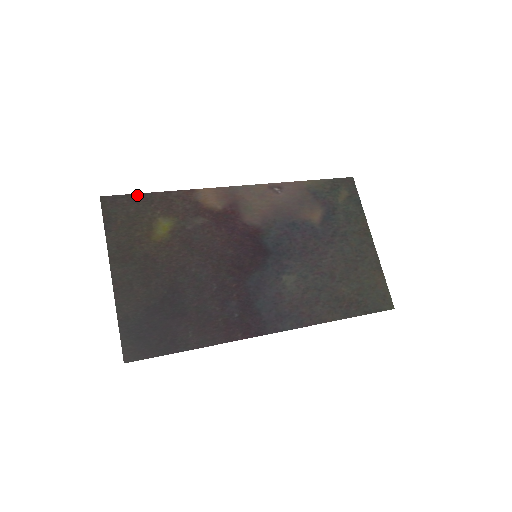
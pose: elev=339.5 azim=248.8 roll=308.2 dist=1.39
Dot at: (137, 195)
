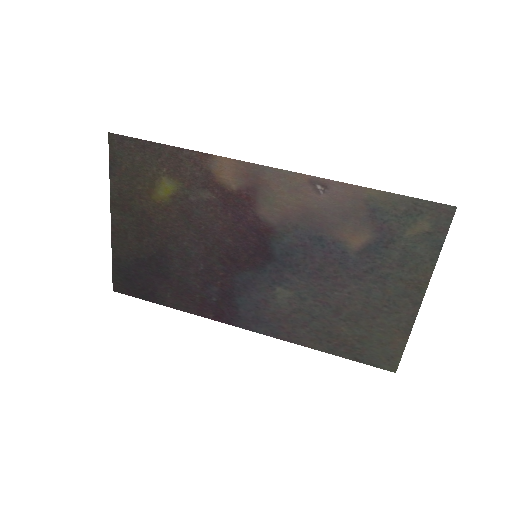
Dot at: (145, 142)
